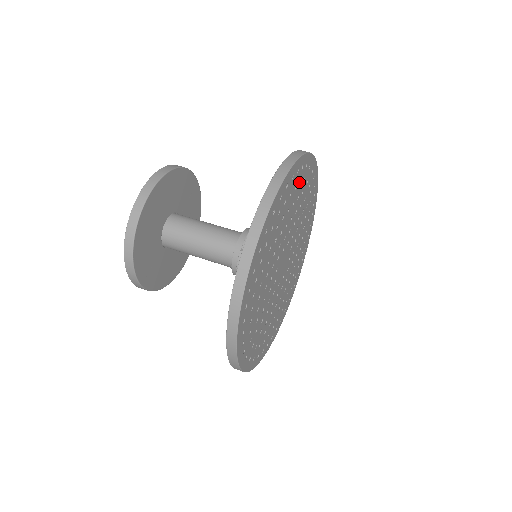
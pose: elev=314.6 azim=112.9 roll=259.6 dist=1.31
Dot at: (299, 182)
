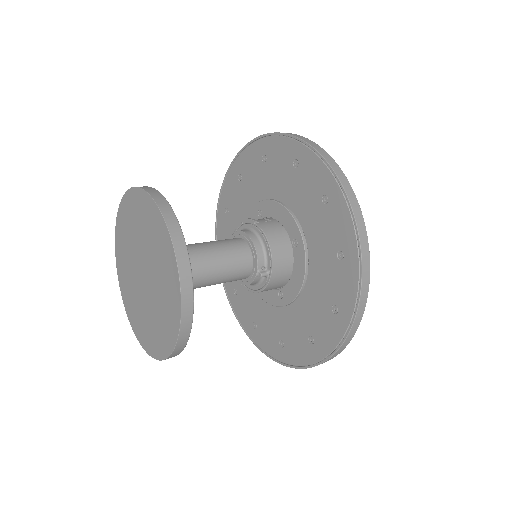
Dot at: occluded
